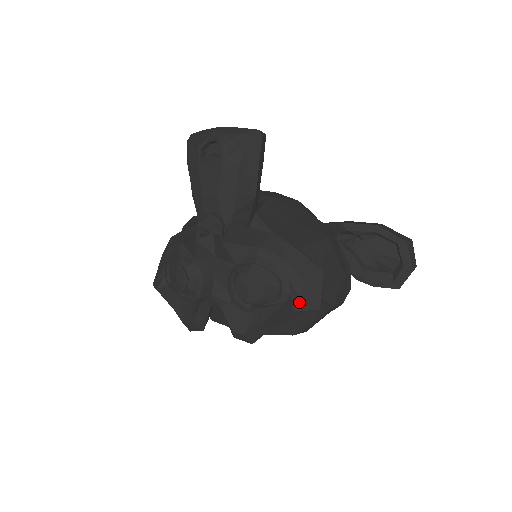
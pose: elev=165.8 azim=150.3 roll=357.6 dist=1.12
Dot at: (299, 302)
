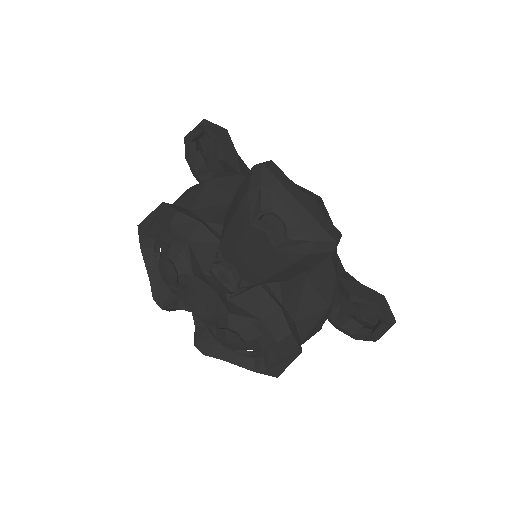
Dot at: (265, 367)
